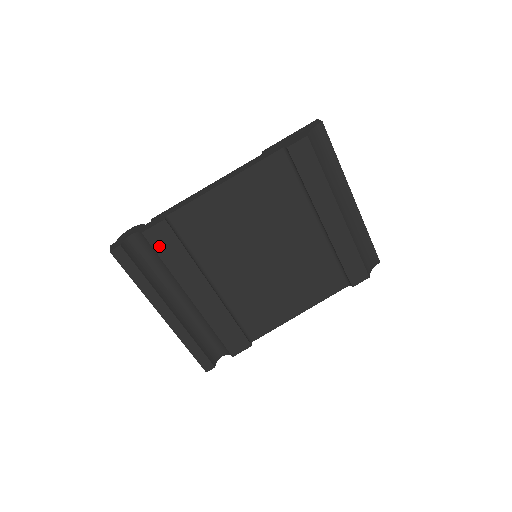
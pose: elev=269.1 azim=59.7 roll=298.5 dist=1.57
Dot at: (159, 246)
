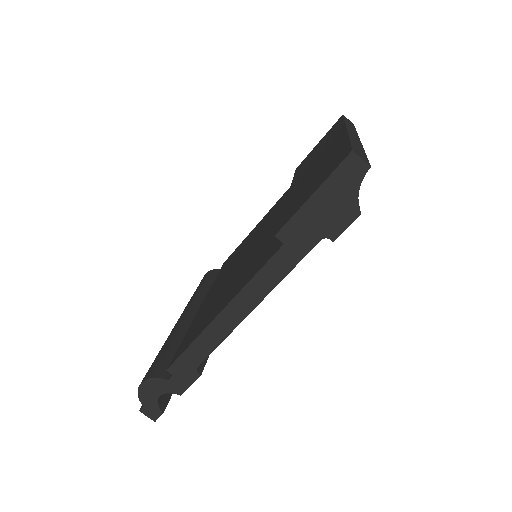
Dot at: occluded
